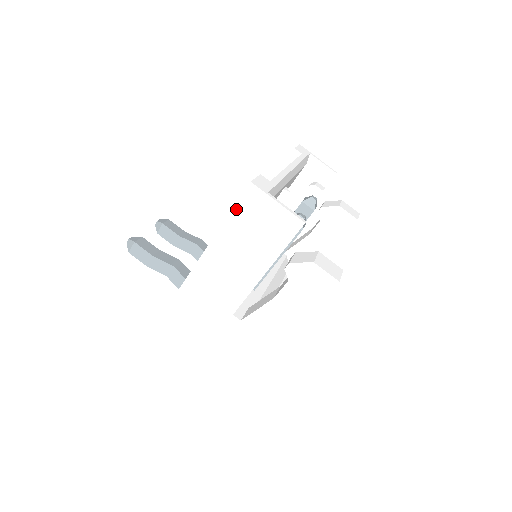
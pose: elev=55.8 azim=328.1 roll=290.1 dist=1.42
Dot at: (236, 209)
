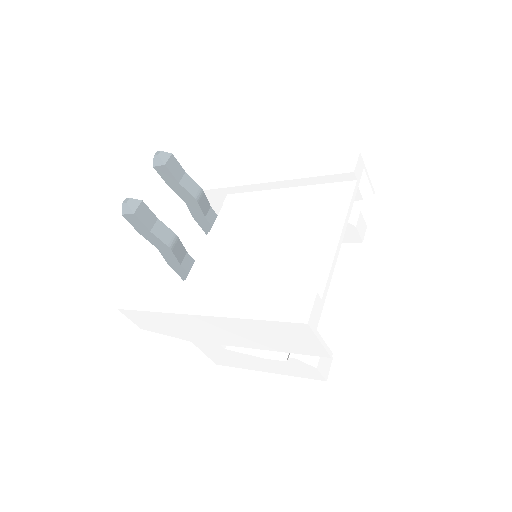
Dot at: (277, 323)
